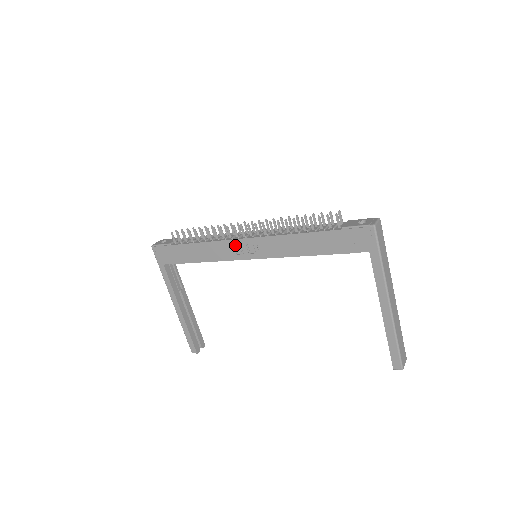
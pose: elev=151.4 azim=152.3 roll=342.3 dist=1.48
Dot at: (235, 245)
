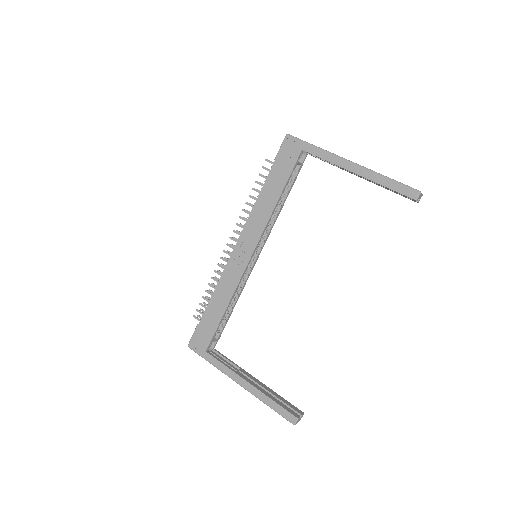
Dot at: (234, 261)
